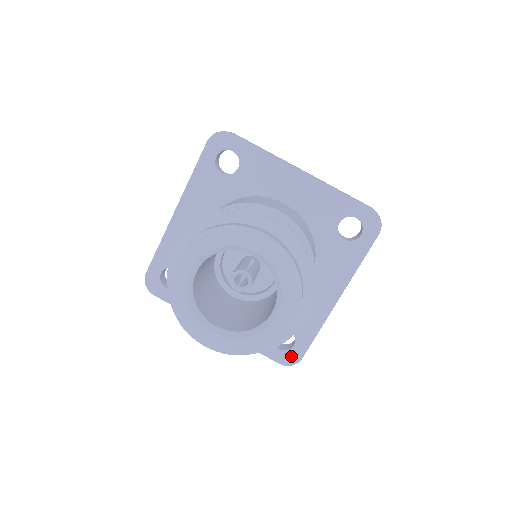
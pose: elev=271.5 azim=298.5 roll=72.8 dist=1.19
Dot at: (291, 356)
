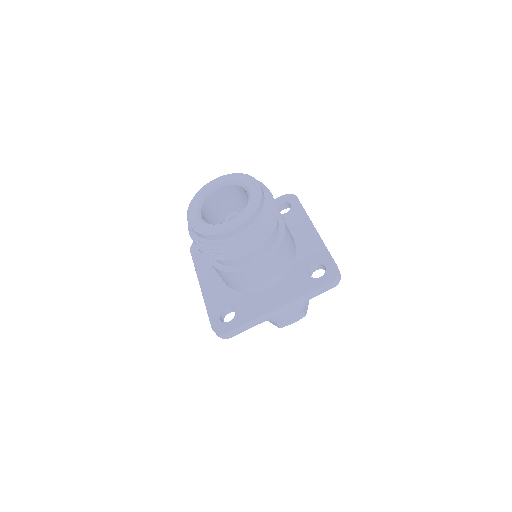
Dot at: (222, 327)
